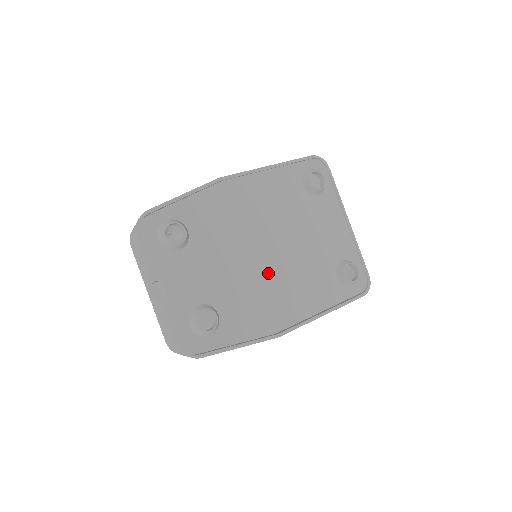
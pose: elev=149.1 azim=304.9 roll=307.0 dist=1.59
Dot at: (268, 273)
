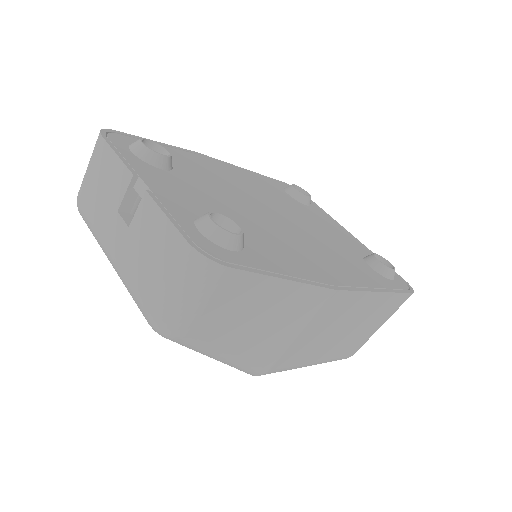
Dot at: (286, 232)
